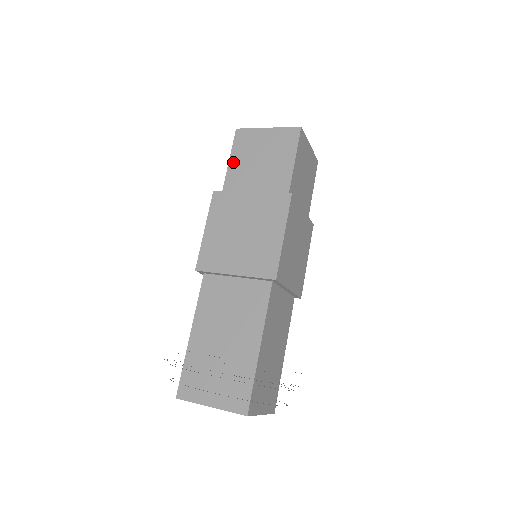
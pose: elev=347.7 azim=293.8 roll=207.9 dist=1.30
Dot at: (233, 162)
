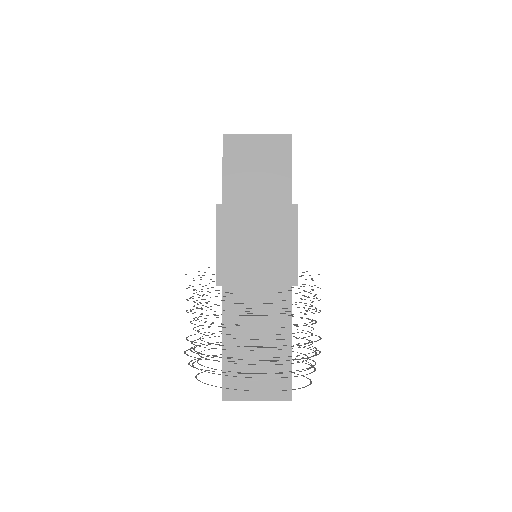
Dot at: (227, 171)
